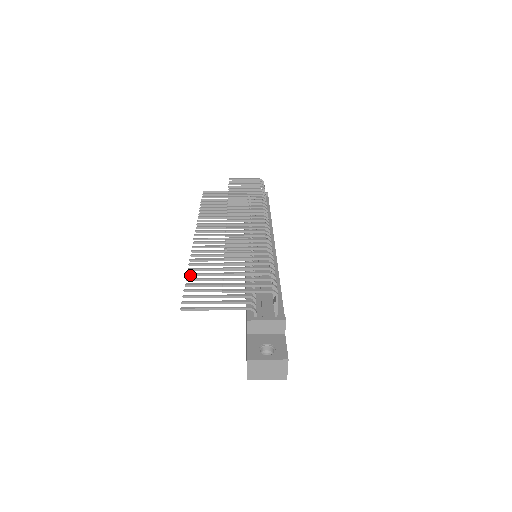
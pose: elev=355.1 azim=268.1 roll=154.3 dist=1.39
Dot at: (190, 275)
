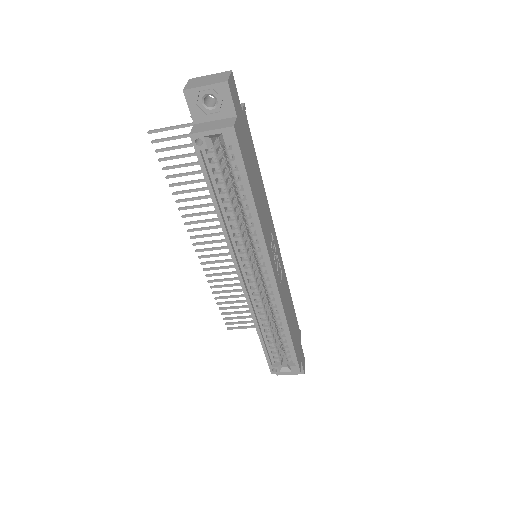
Dot at: (172, 184)
